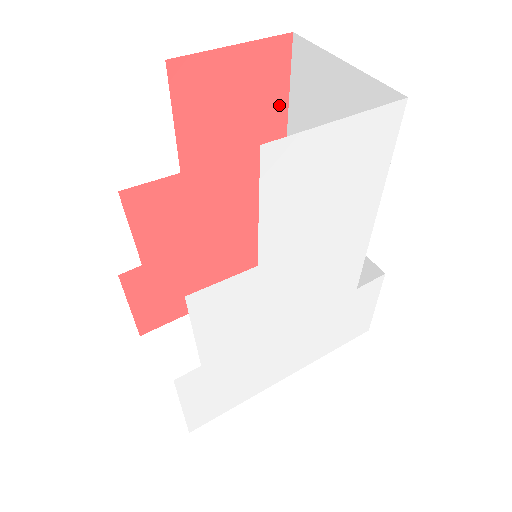
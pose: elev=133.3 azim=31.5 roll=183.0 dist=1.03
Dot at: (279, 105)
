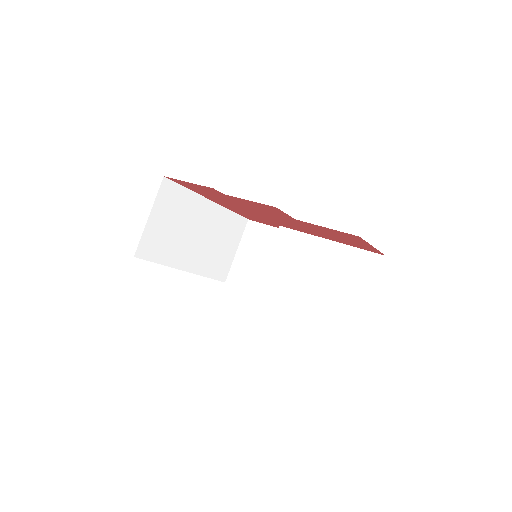
Dot at: (346, 243)
